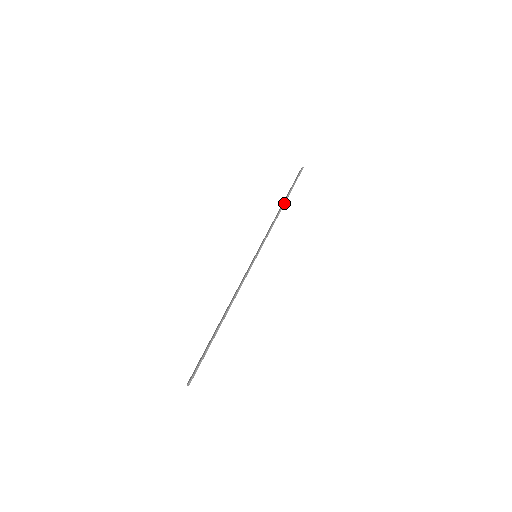
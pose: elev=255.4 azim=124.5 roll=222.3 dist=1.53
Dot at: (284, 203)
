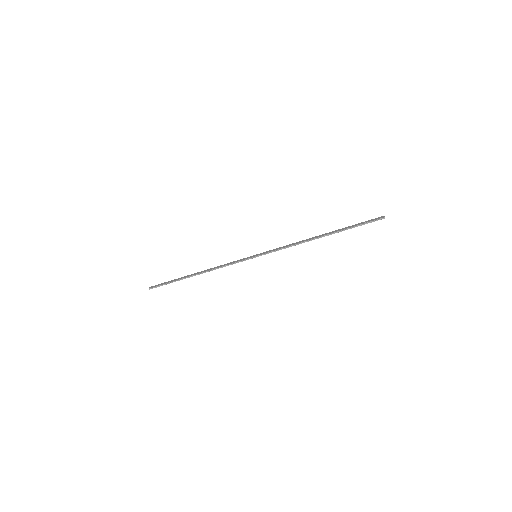
Dot at: (323, 236)
